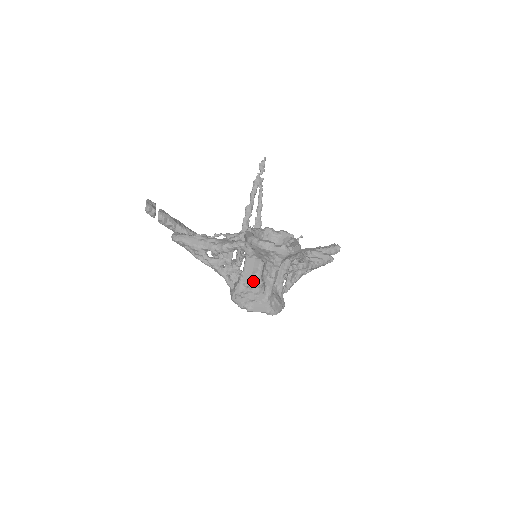
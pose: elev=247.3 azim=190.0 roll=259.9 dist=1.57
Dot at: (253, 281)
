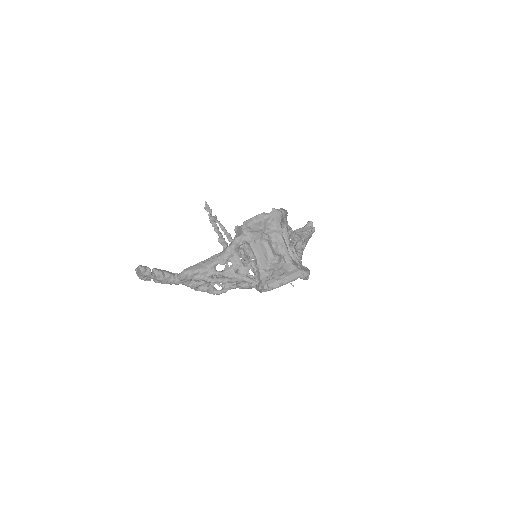
Dot at: (270, 263)
